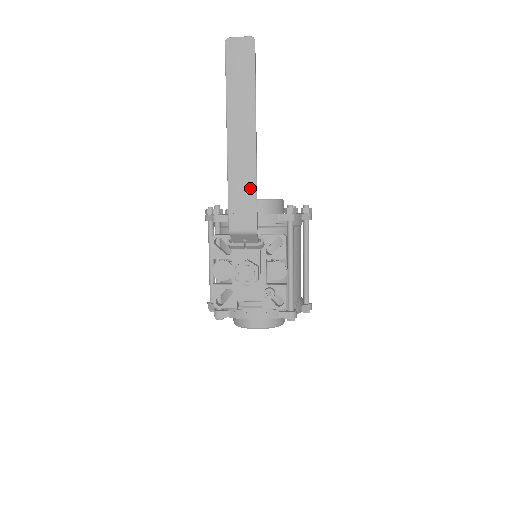
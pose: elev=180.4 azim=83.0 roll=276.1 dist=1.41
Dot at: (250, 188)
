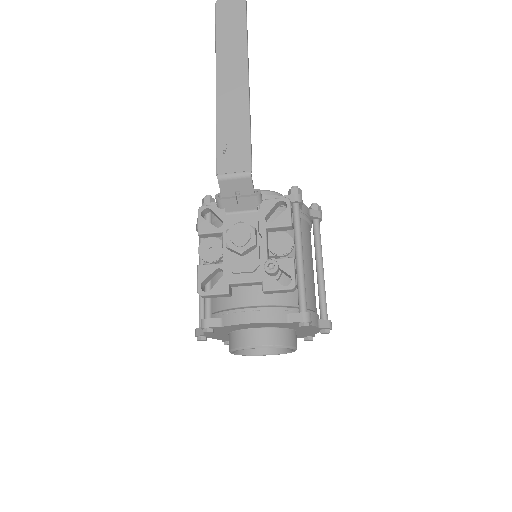
Dot at: (242, 127)
